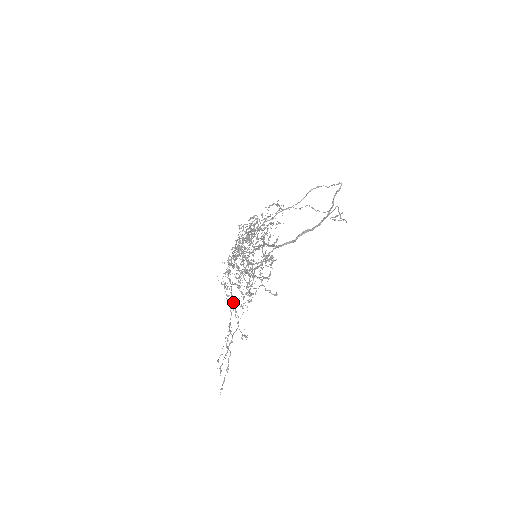
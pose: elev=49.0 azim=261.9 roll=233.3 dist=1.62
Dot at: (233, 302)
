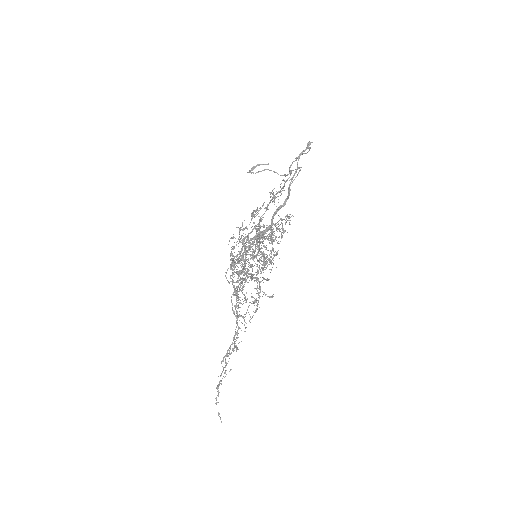
Dot at: (232, 310)
